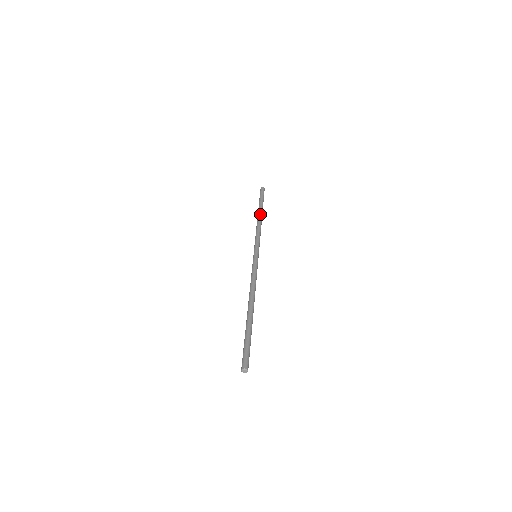
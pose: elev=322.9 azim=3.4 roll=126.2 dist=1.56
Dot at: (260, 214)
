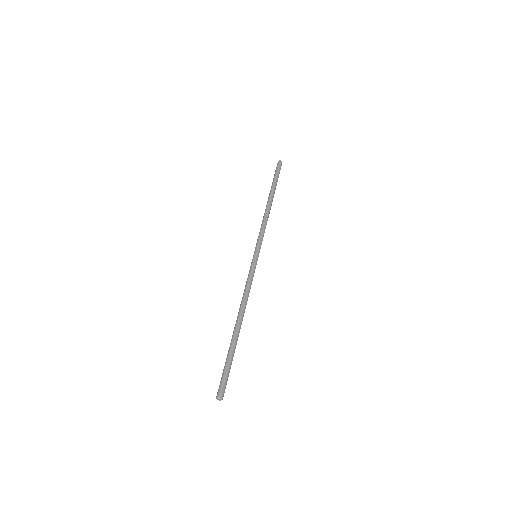
Dot at: (272, 201)
